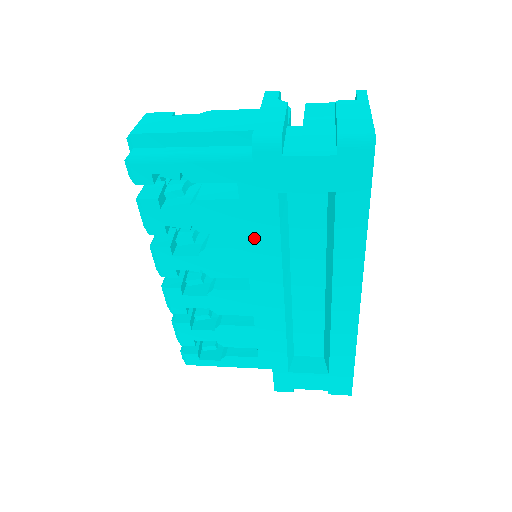
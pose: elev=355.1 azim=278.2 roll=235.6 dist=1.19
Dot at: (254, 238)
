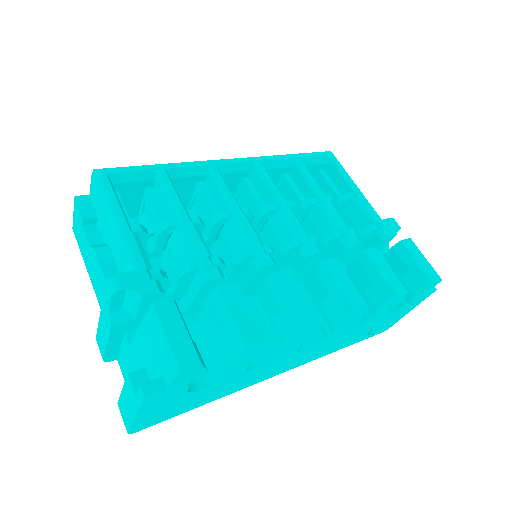
Dot at: occluded
